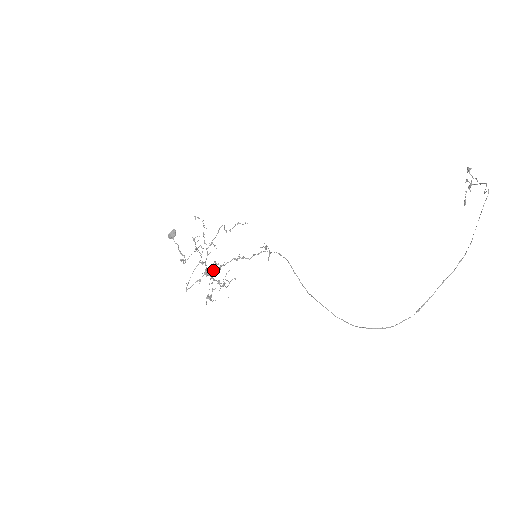
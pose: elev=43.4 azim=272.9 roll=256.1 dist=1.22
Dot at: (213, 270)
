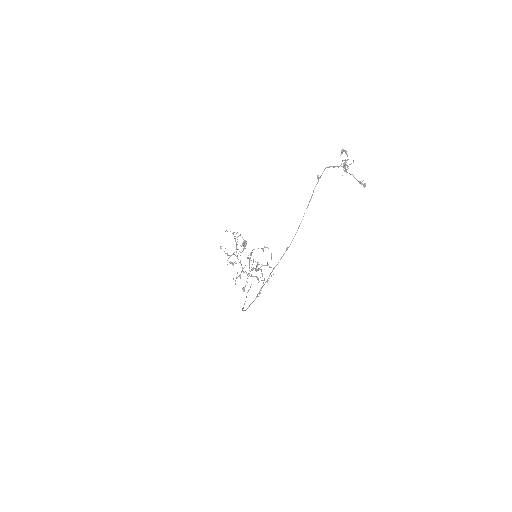
Dot at: (256, 268)
